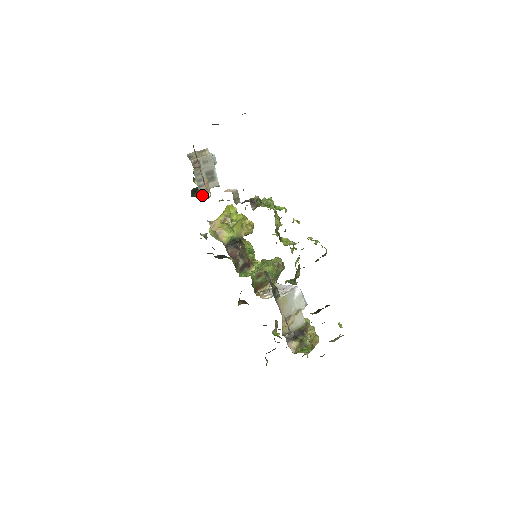
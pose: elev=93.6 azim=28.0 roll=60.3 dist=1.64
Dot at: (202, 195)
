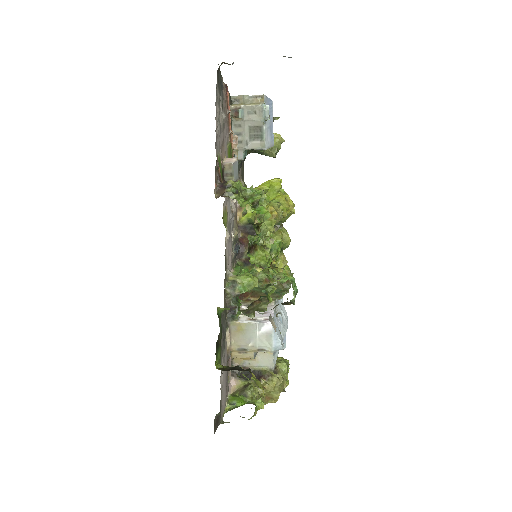
Dot at: (238, 154)
